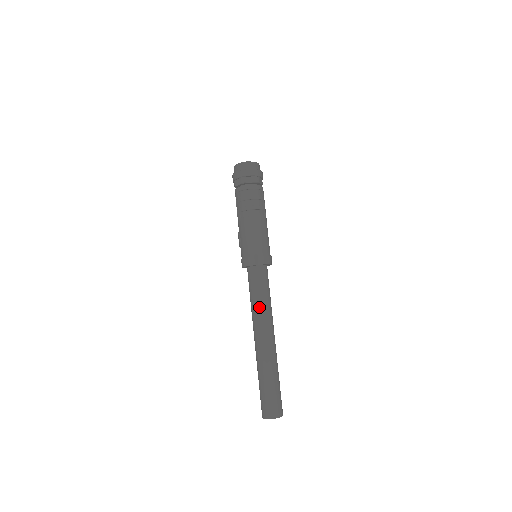
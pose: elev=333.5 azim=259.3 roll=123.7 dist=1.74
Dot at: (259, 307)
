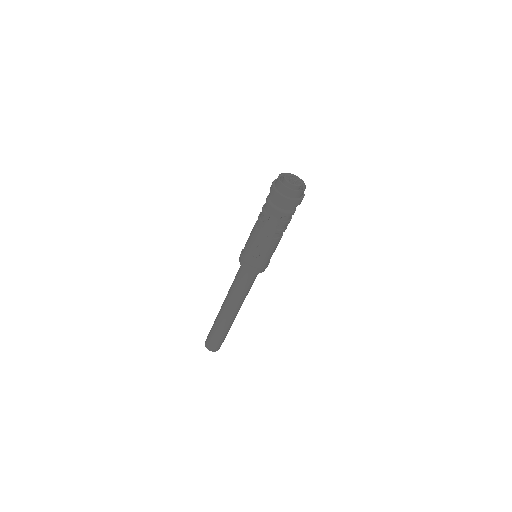
Dot at: (246, 295)
